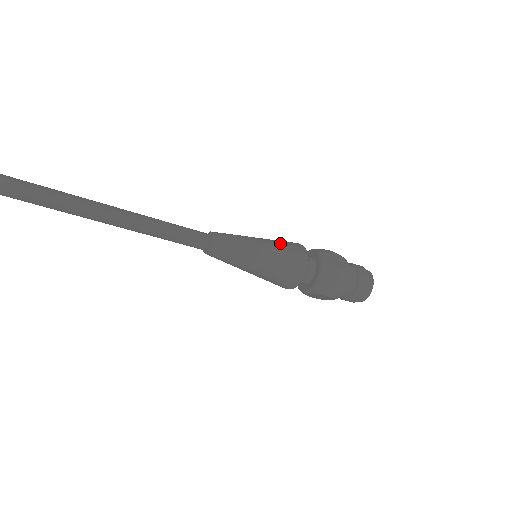
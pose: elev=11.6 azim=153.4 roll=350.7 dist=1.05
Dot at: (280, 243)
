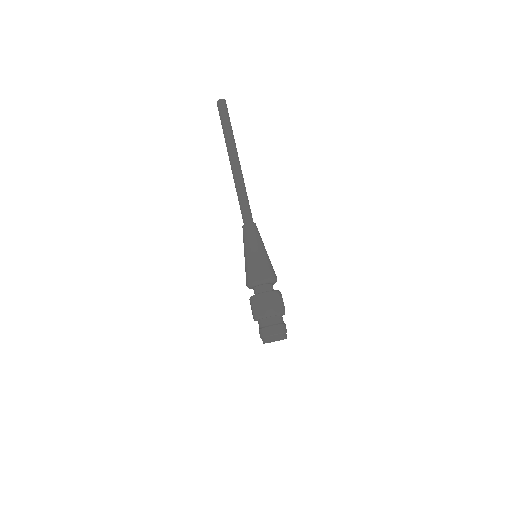
Dot at: occluded
